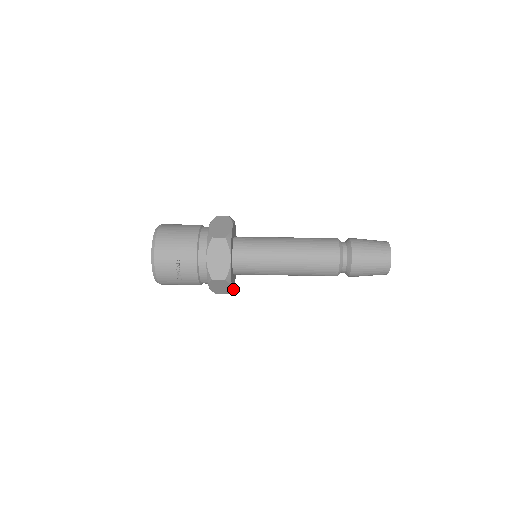
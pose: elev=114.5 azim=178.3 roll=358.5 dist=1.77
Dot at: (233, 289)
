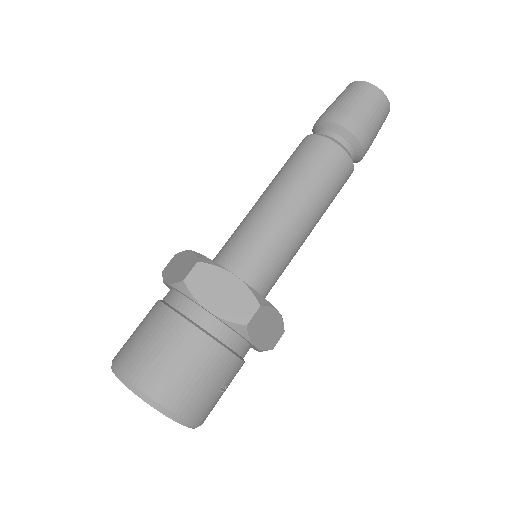
Dot at: occluded
